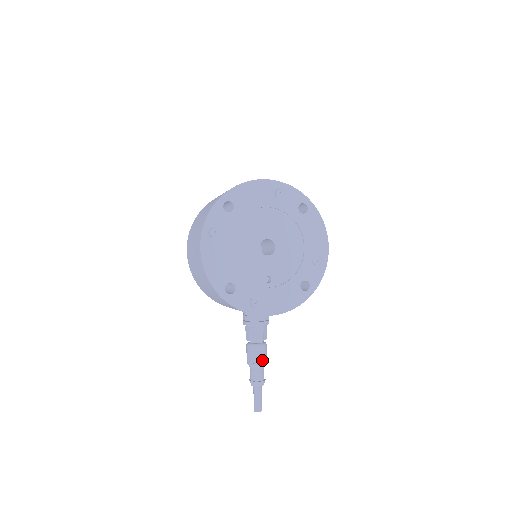
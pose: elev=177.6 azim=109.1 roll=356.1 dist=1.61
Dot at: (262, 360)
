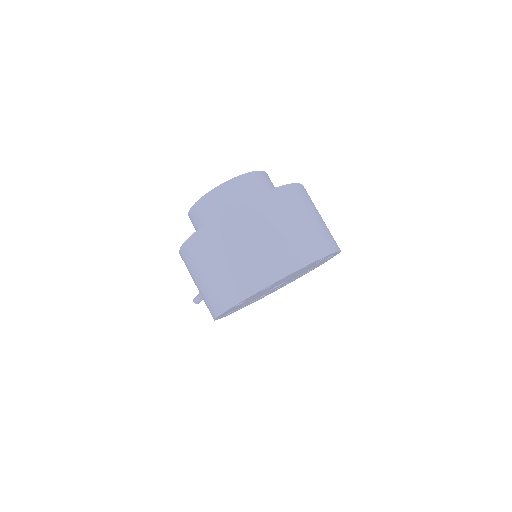
Dot at: occluded
